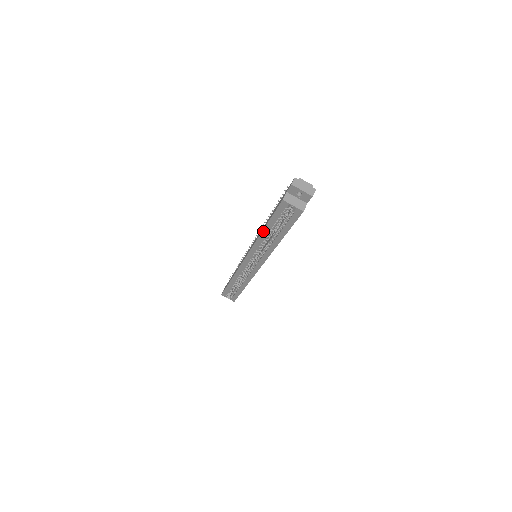
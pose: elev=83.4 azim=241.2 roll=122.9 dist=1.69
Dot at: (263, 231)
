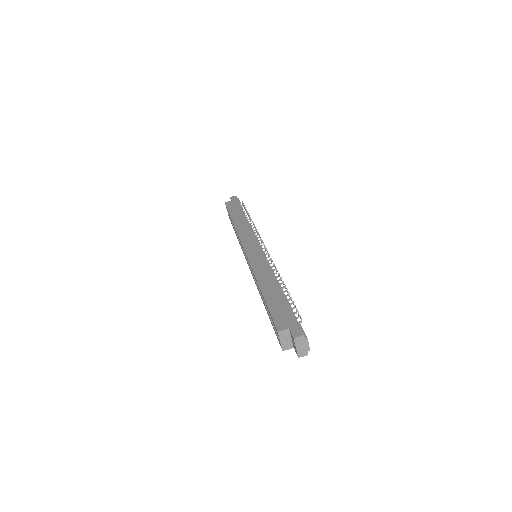
Dot at: (260, 289)
